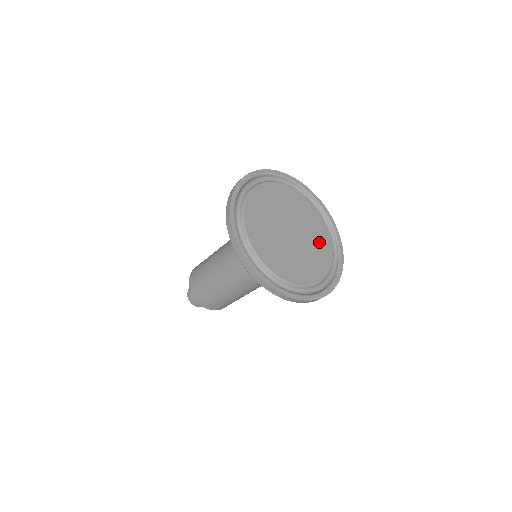
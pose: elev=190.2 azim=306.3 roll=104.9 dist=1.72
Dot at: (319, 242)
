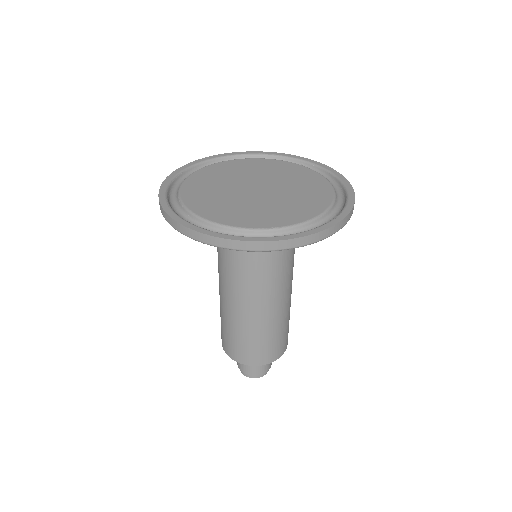
Dot at: (307, 193)
